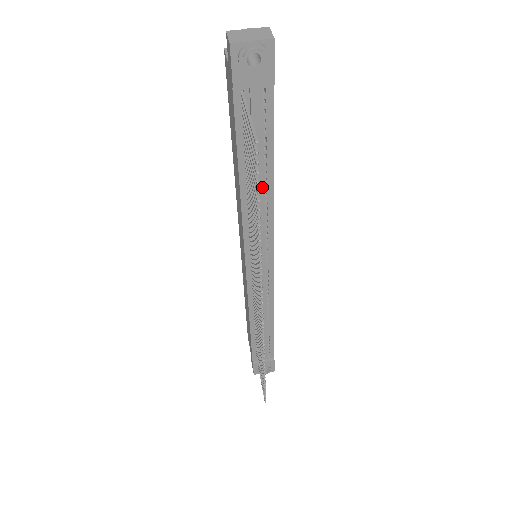
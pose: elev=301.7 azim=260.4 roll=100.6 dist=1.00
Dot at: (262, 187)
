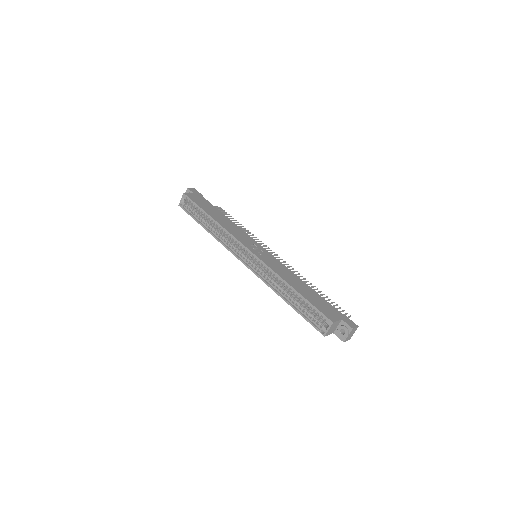
Dot at: occluded
